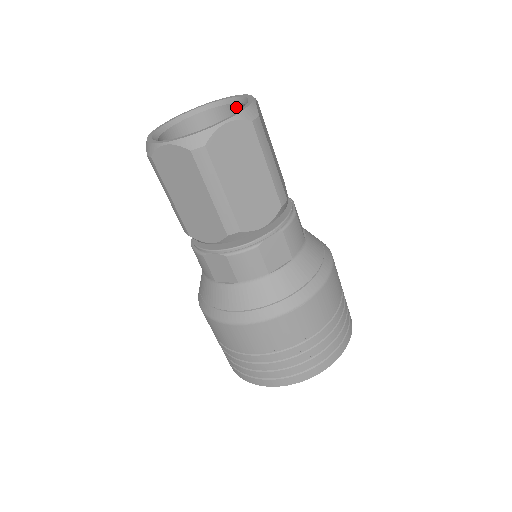
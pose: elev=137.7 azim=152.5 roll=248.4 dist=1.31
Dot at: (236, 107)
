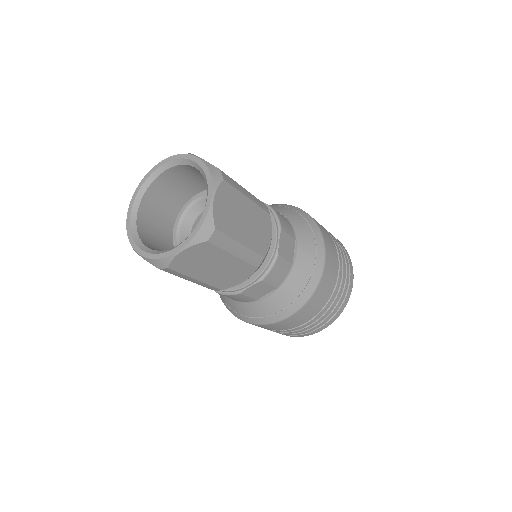
Dot at: (173, 170)
